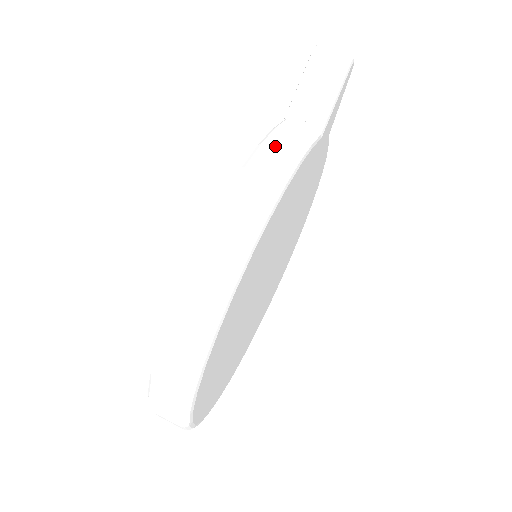
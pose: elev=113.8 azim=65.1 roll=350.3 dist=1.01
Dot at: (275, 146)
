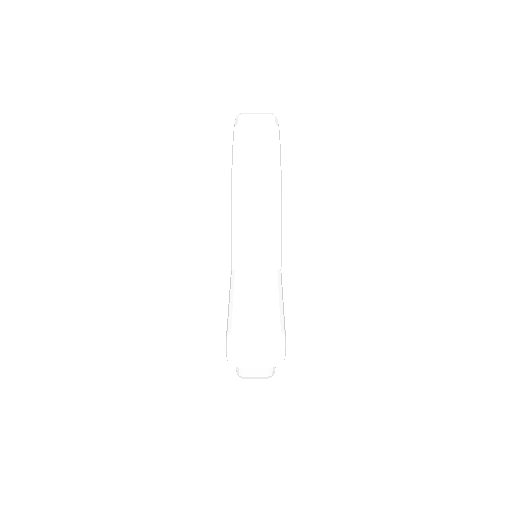
Dot at: (250, 368)
